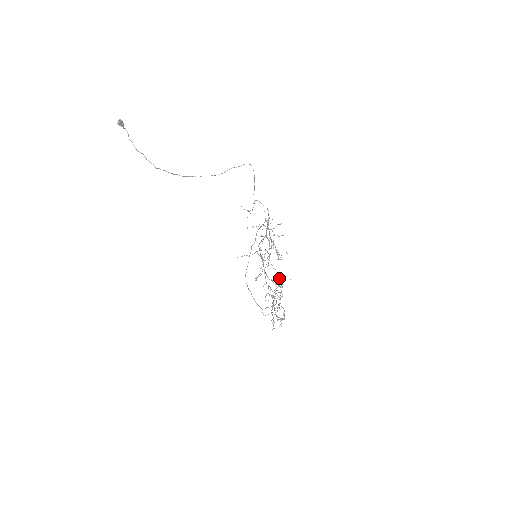
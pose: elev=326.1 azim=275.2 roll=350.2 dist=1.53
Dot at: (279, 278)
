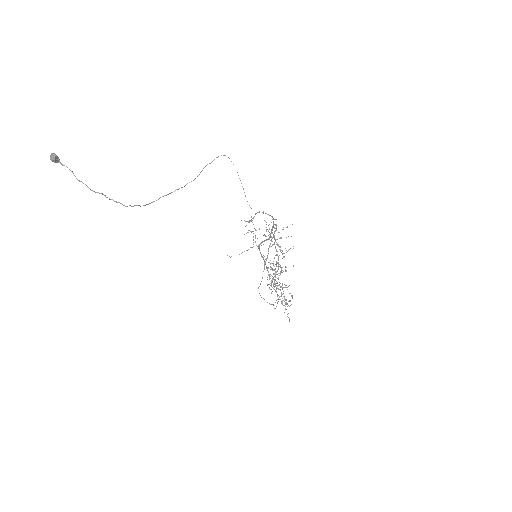
Dot at: (280, 266)
